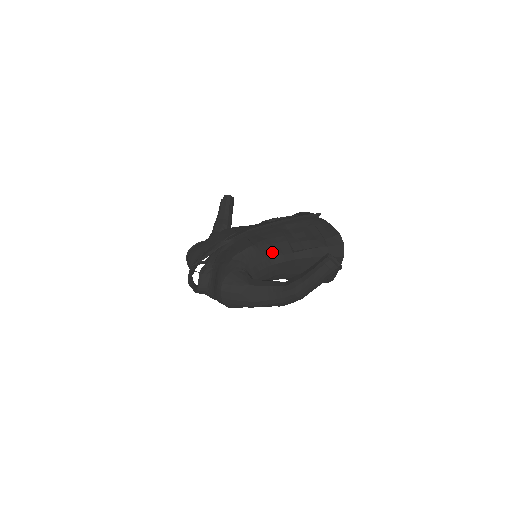
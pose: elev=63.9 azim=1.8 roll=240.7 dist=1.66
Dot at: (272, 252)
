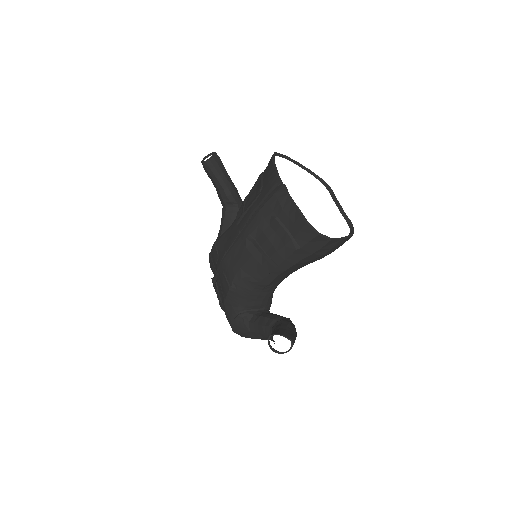
Dot at: (252, 282)
